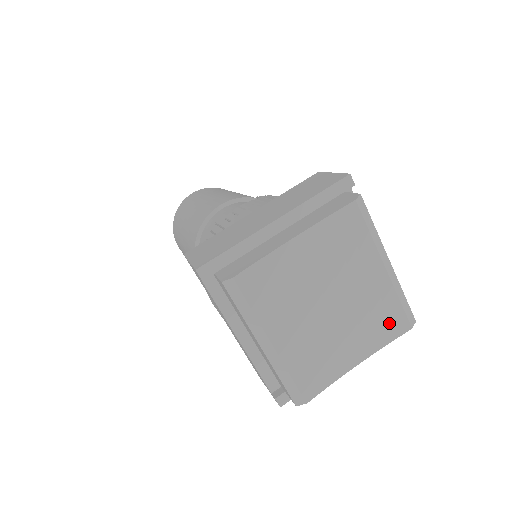
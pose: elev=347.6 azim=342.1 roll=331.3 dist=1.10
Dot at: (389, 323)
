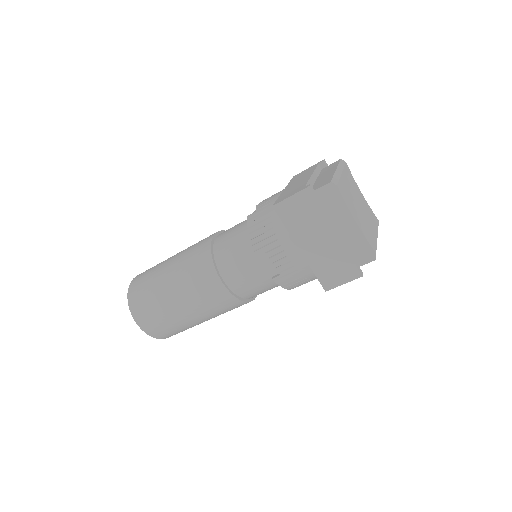
Dot at: (370, 239)
